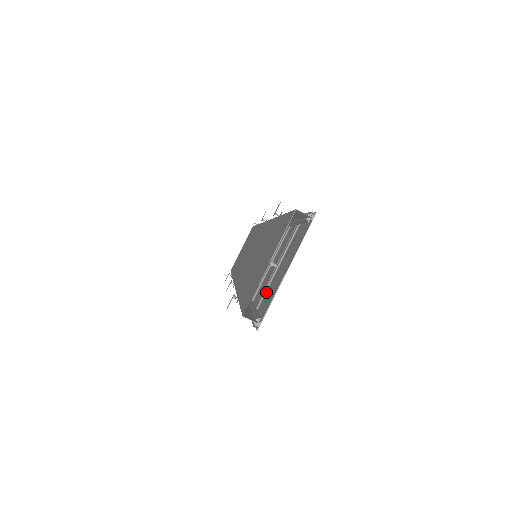
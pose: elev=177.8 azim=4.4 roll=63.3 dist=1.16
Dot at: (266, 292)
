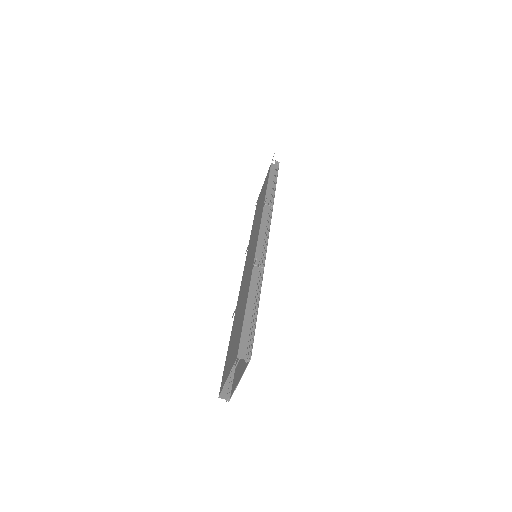
Dot at: (238, 363)
